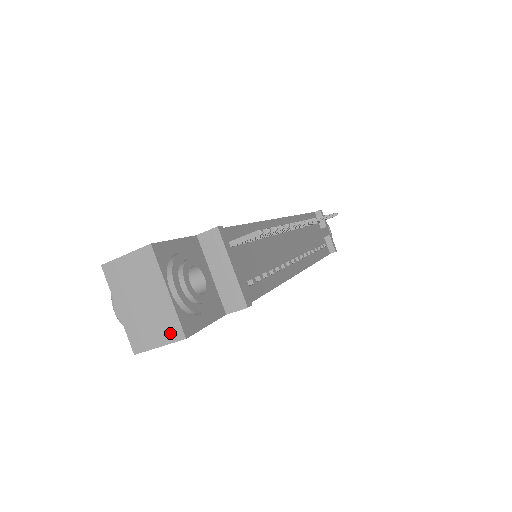
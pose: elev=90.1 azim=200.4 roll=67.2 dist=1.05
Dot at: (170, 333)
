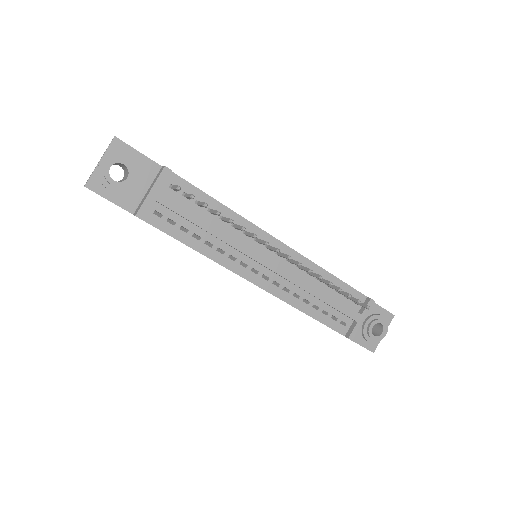
Dot at: (87, 181)
